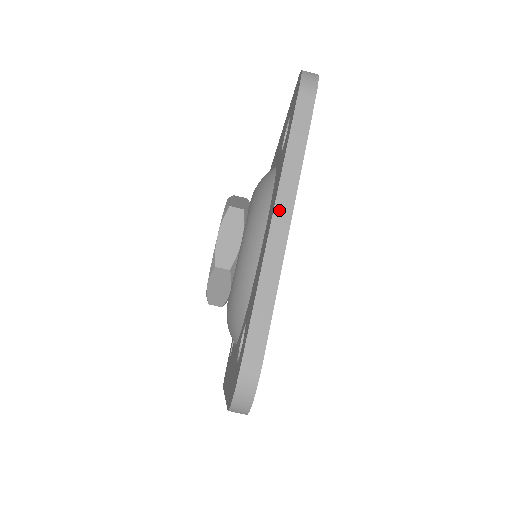
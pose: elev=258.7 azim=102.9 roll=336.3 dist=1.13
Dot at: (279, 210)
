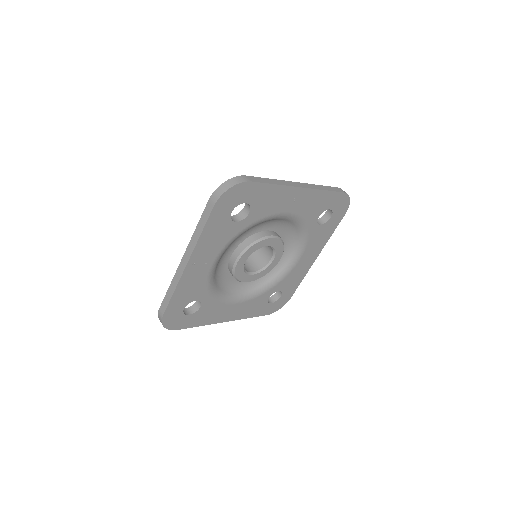
Dot at: (301, 184)
